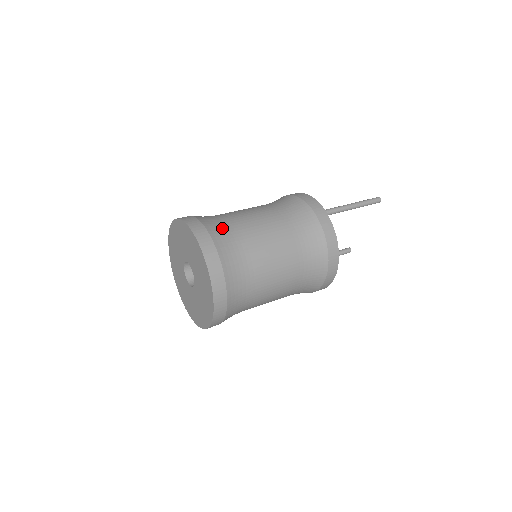
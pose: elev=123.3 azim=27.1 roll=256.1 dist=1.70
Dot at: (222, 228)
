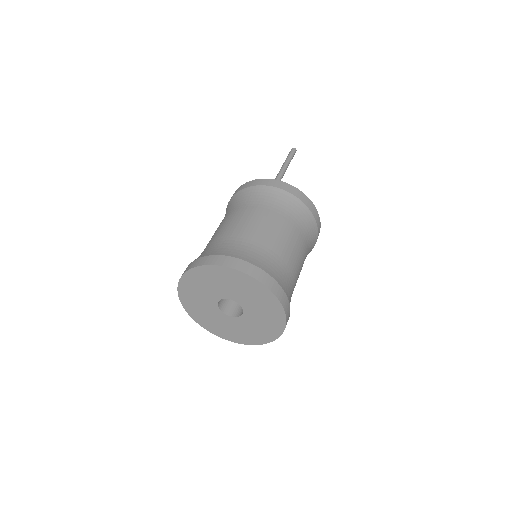
Dot at: (232, 247)
